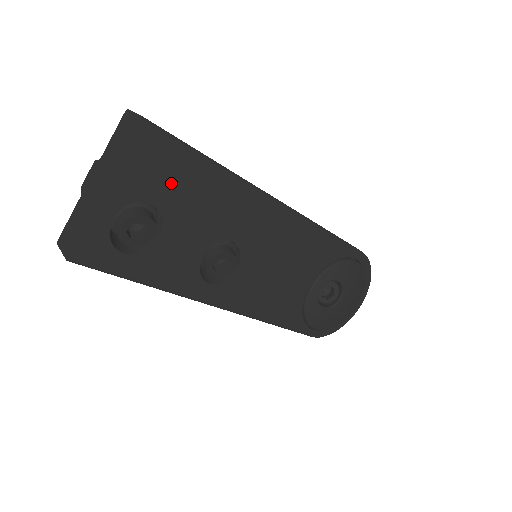
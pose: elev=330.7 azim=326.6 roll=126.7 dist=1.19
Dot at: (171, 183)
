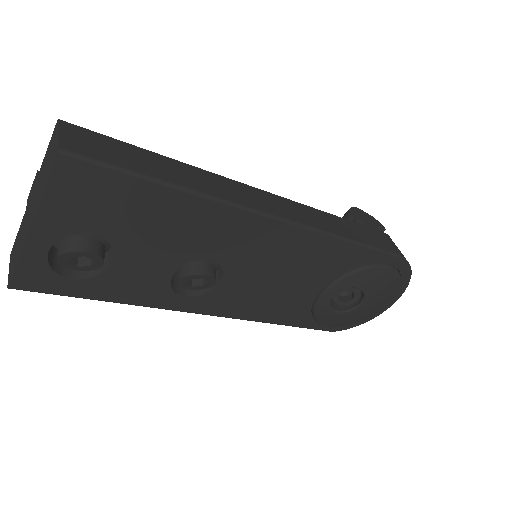
Dot at: (115, 212)
